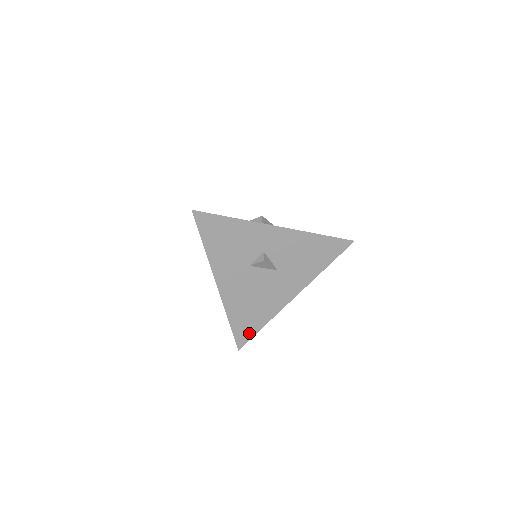
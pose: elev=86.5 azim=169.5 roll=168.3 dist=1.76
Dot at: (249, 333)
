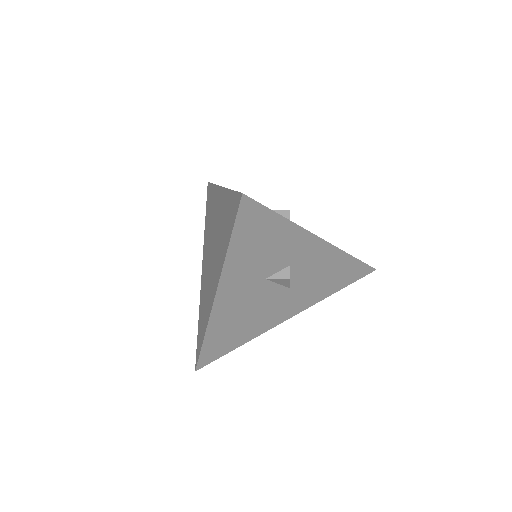
Dot at: (218, 353)
